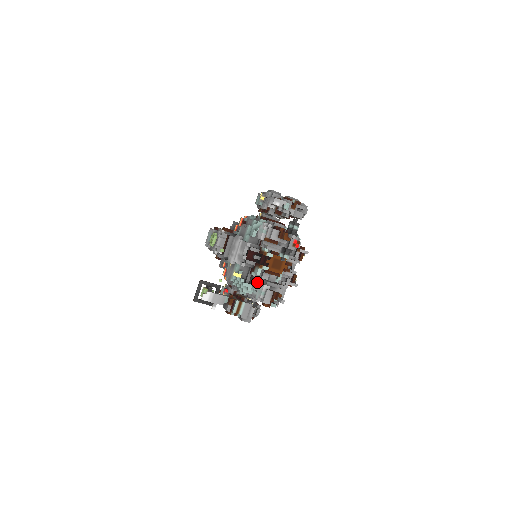
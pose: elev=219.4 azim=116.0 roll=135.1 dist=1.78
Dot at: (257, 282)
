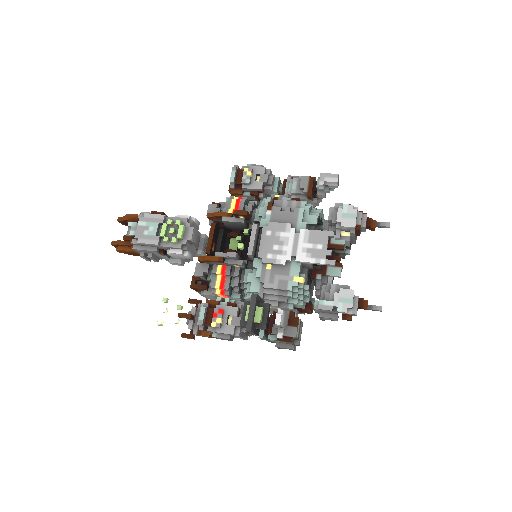
Dot at: (320, 289)
